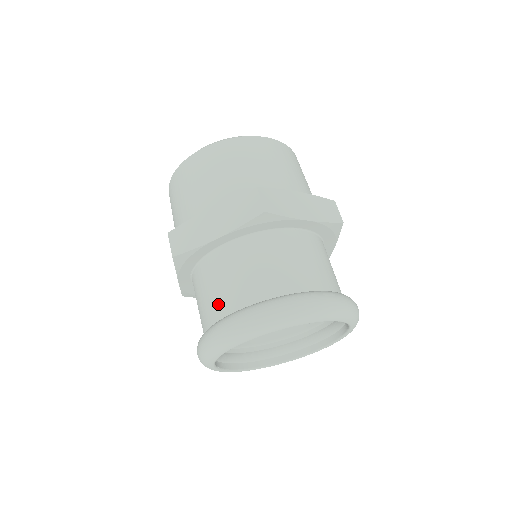
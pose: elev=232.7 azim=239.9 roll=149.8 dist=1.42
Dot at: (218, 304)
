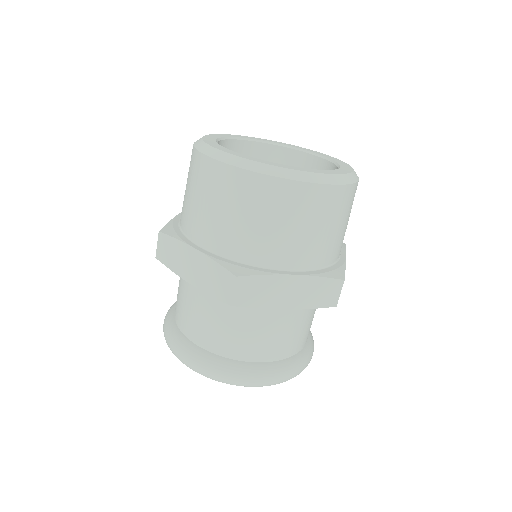
Dot at: (242, 348)
